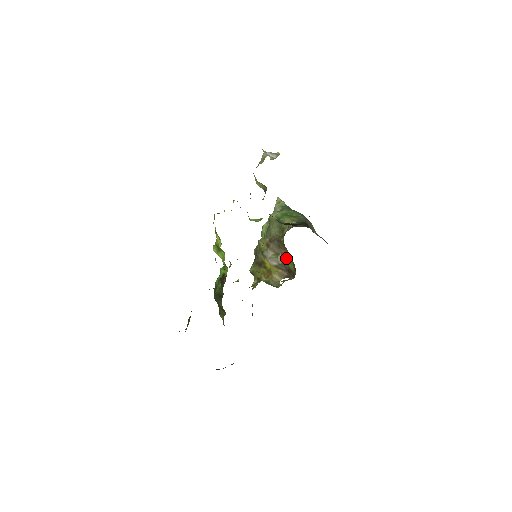
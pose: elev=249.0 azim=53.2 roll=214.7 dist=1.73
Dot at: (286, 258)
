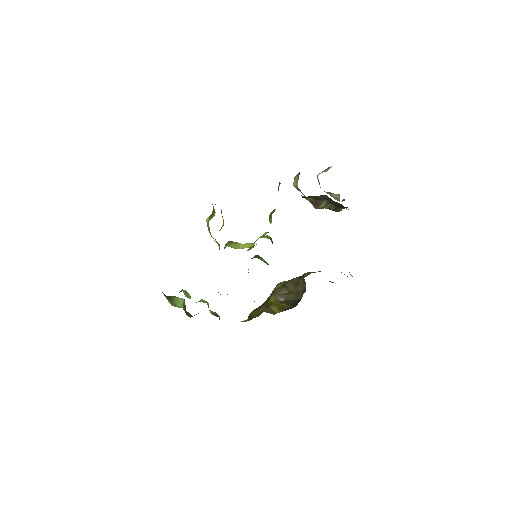
Dot at: occluded
